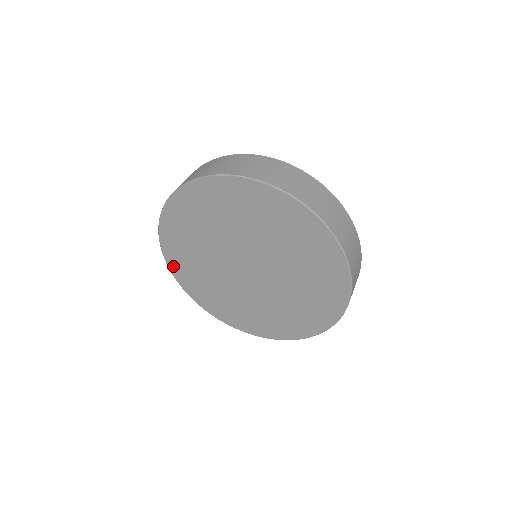
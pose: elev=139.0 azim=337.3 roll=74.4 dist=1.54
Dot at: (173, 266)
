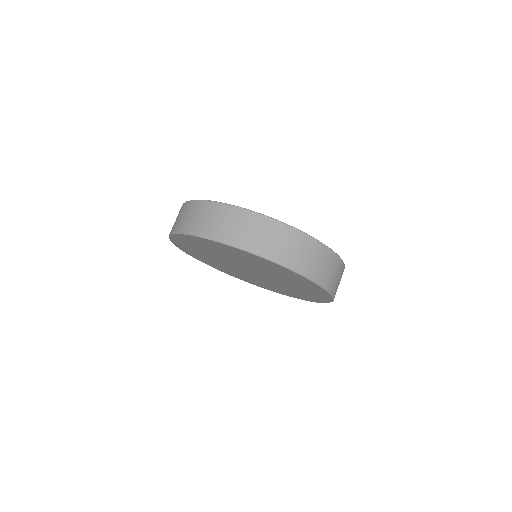
Dot at: (176, 243)
